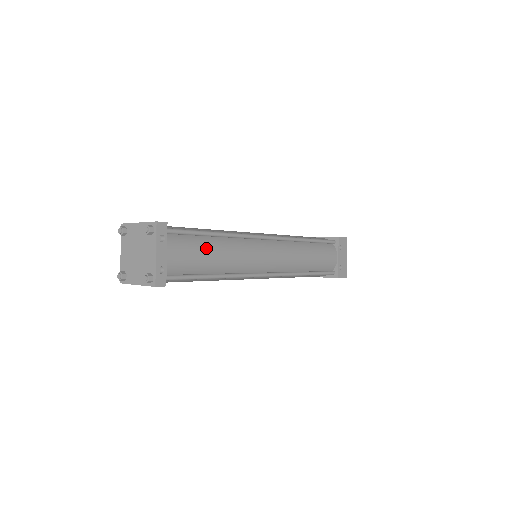
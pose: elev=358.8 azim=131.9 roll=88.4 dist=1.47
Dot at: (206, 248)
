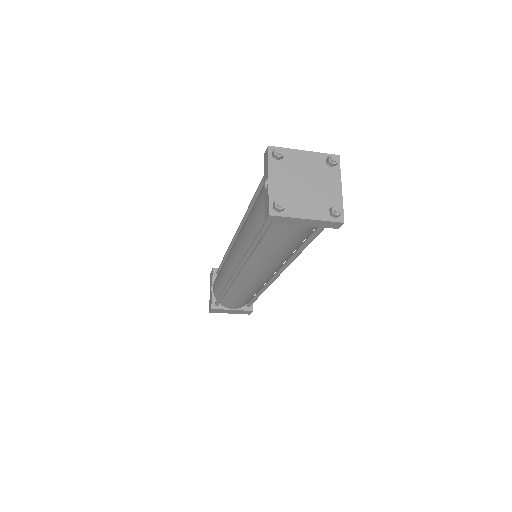
Dot at: occluded
